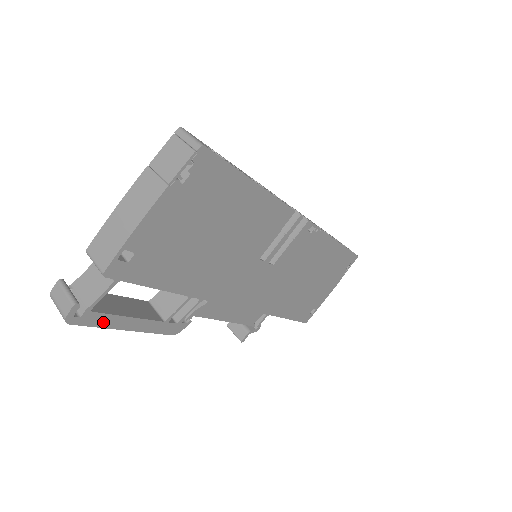
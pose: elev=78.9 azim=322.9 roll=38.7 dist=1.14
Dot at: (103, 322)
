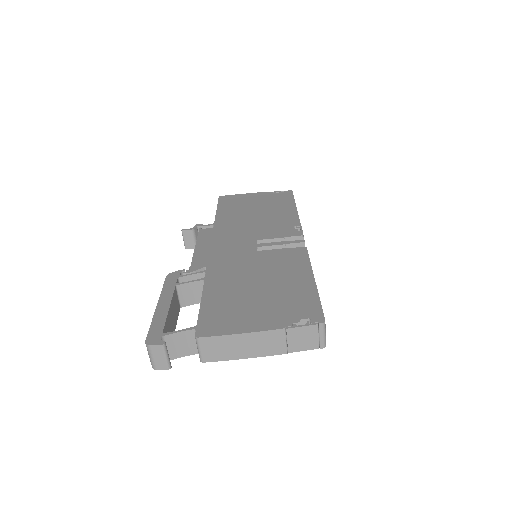
Dot at: occluded
